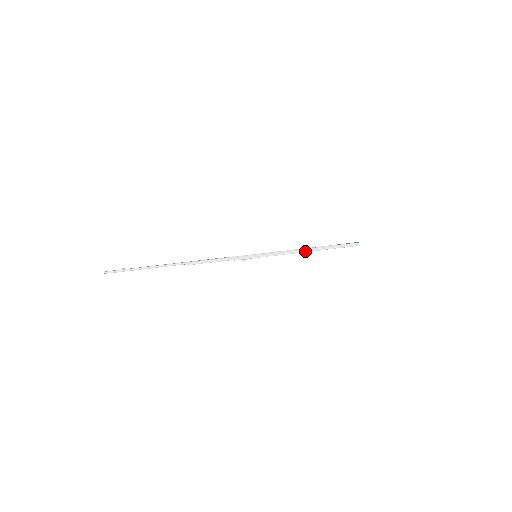
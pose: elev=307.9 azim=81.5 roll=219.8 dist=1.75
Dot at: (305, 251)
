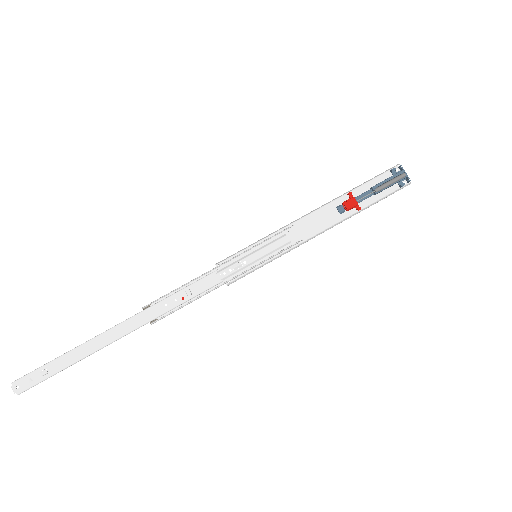
Dot at: occluded
